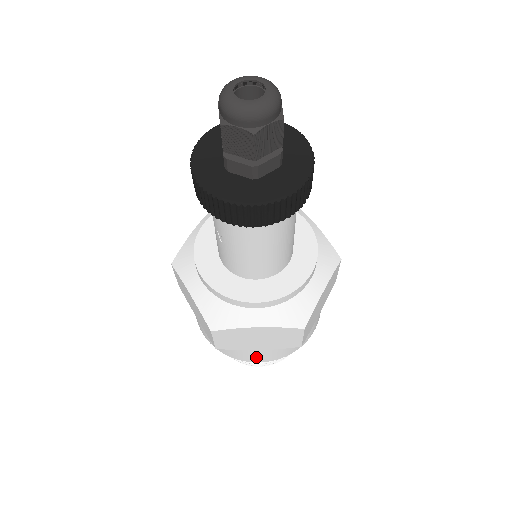
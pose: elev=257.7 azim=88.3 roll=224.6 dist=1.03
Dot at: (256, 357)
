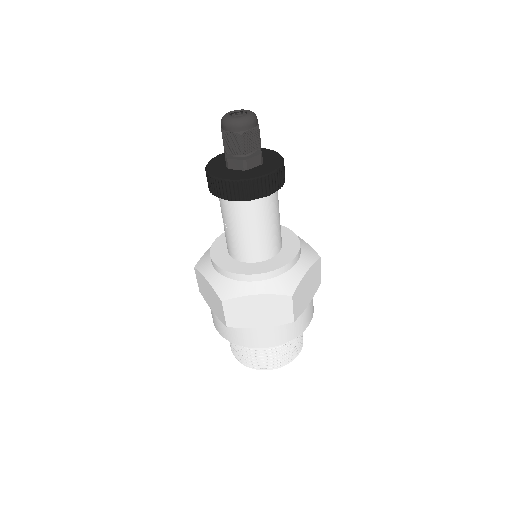
Dot at: (260, 340)
